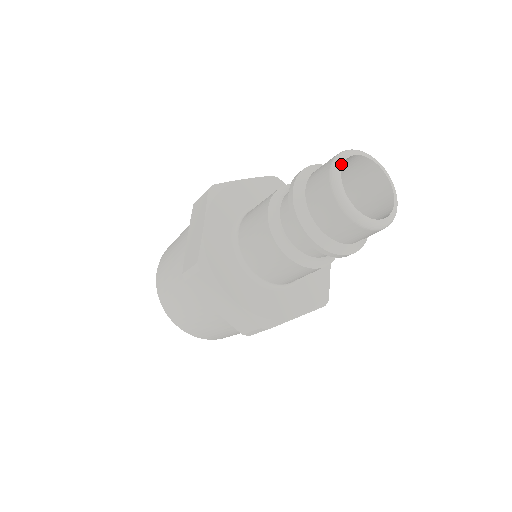
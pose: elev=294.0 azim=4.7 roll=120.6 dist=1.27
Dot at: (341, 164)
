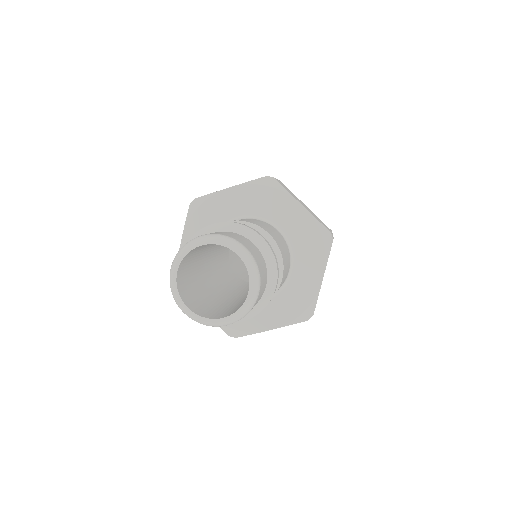
Dot at: (179, 299)
